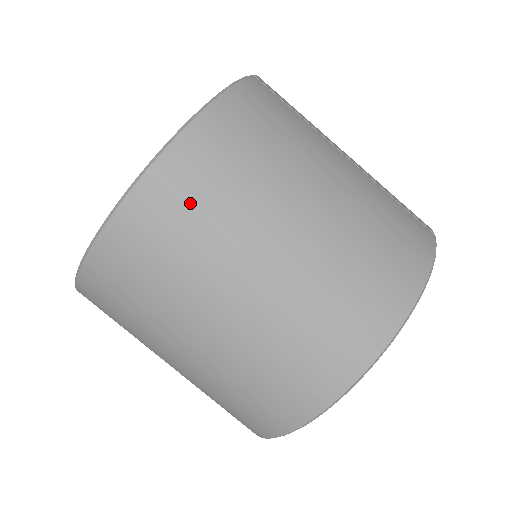
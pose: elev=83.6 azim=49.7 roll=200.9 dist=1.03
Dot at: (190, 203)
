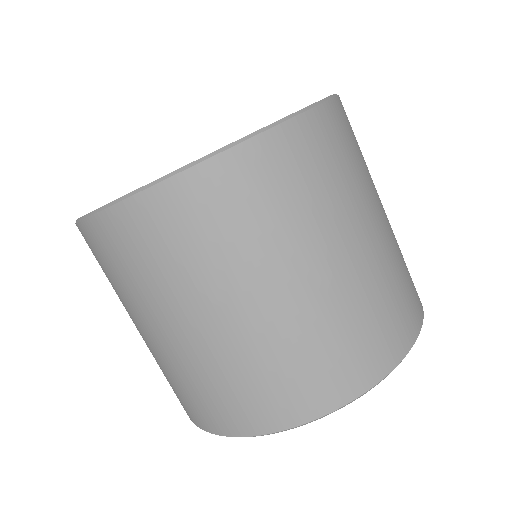
Dot at: (273, 189)
